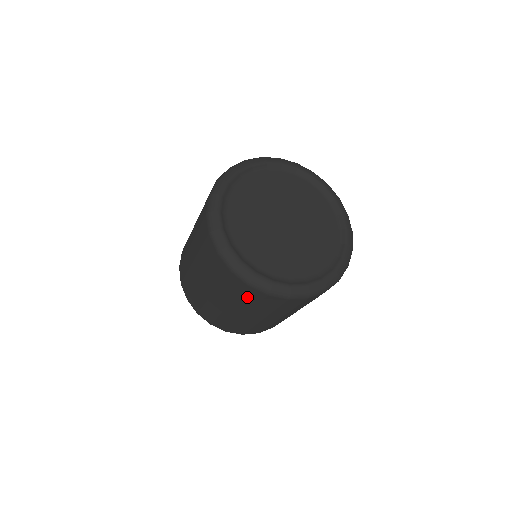
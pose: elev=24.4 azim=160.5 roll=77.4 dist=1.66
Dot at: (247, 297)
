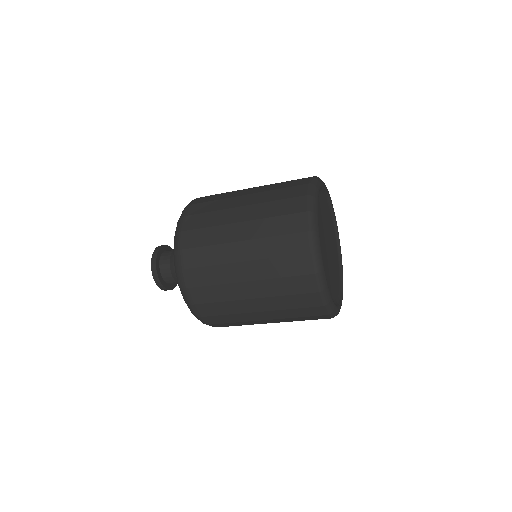
Dot at: (285, 242)
